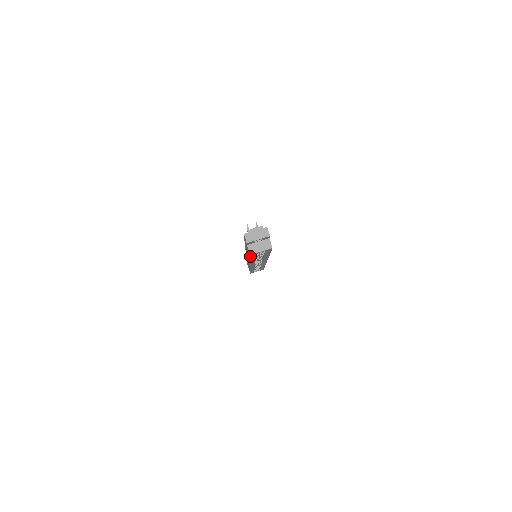
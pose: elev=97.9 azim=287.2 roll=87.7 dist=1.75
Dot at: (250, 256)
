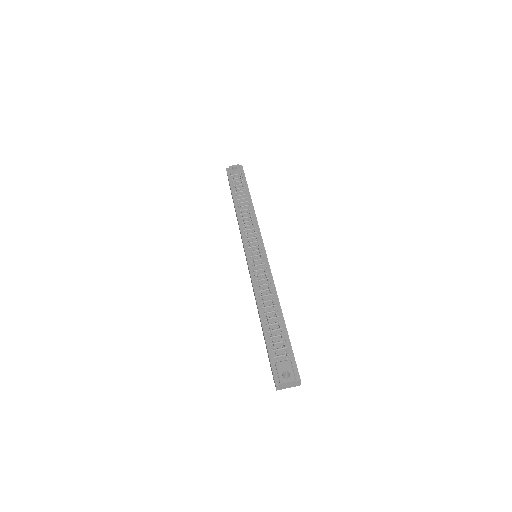
Dot at: occluded
